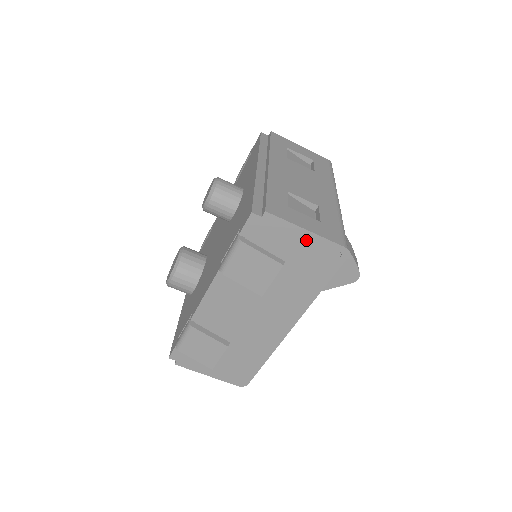
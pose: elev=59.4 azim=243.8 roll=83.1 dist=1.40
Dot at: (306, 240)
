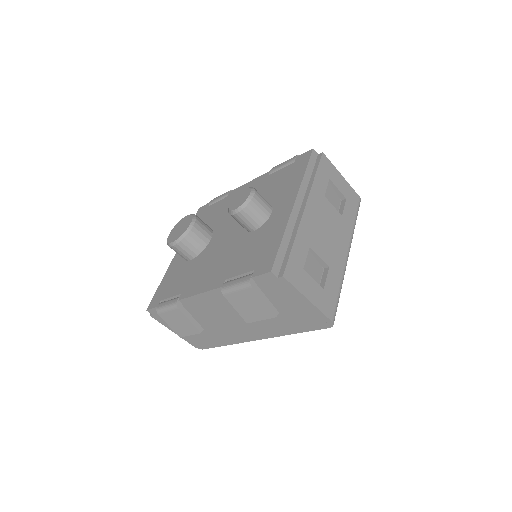
Dot at: (304, 305)
